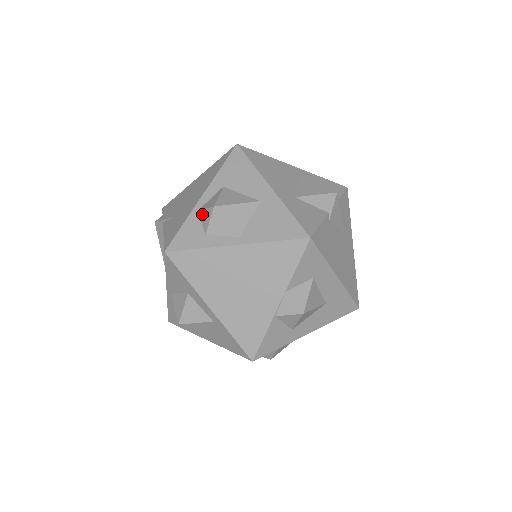
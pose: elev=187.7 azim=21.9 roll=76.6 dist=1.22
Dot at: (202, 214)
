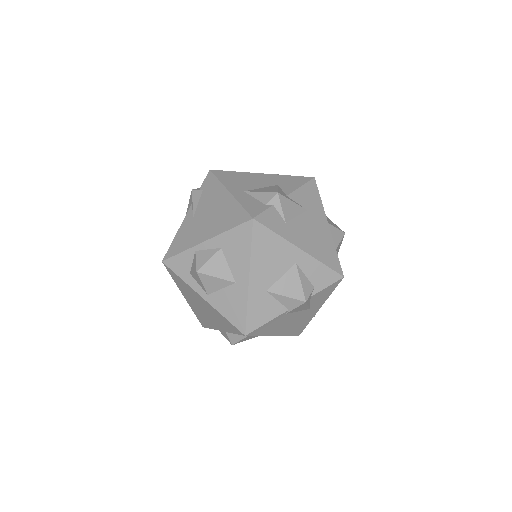
Dot at: (194, 259)
